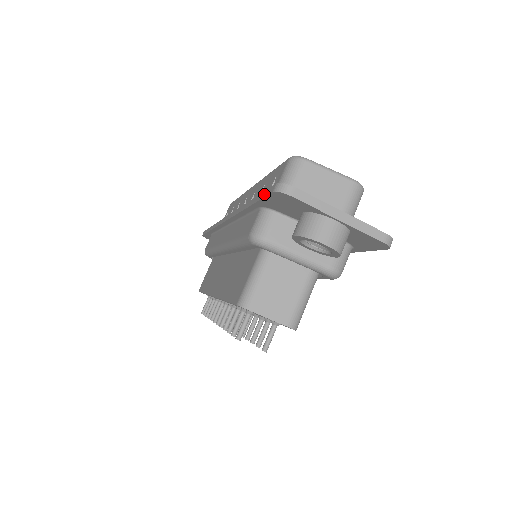
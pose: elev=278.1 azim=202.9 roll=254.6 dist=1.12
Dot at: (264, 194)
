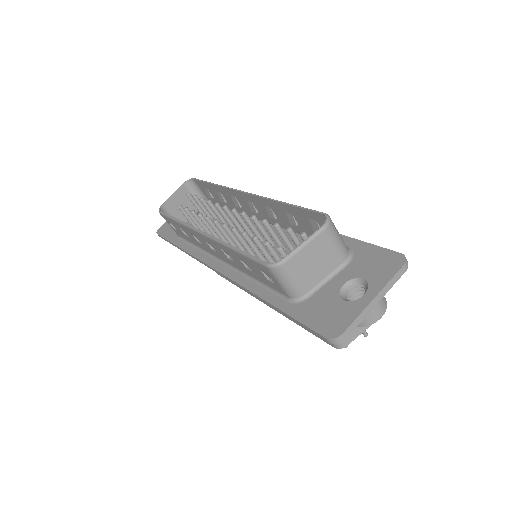
Dot at: occluded
